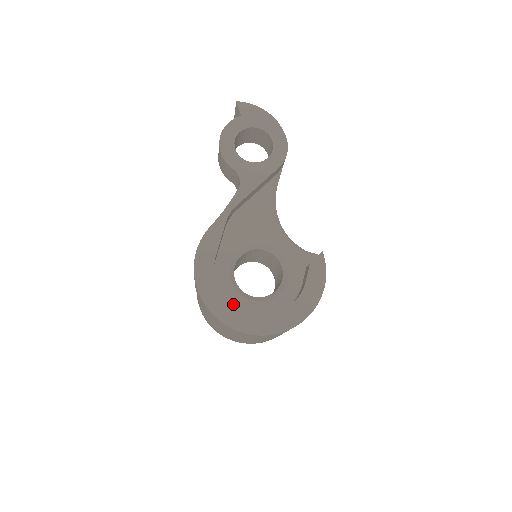
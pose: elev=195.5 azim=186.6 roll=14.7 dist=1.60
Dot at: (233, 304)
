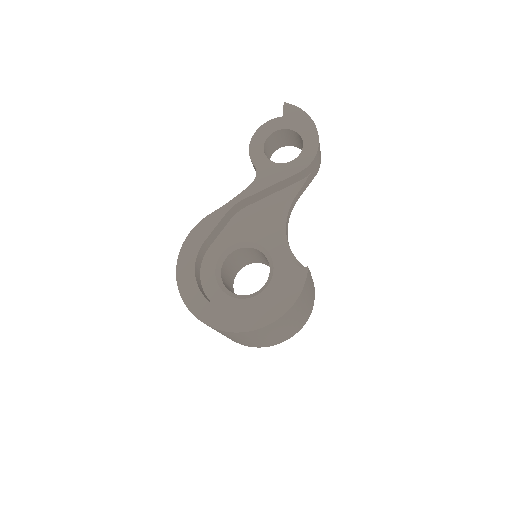
Dot at: (208, 292)
